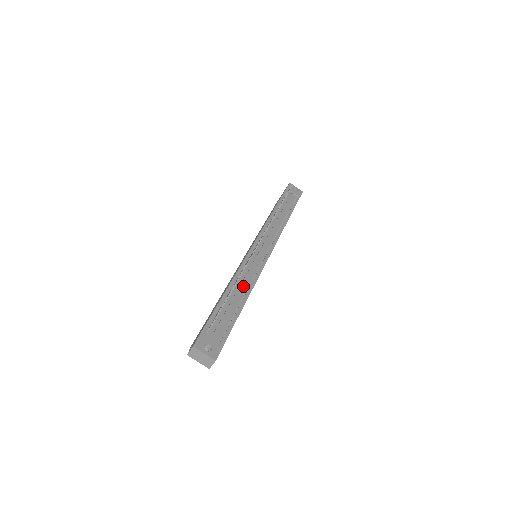
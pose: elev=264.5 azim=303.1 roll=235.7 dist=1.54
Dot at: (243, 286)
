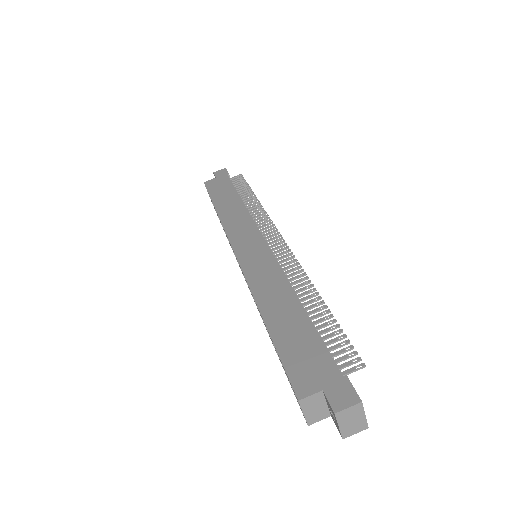
Dot at: occluded
